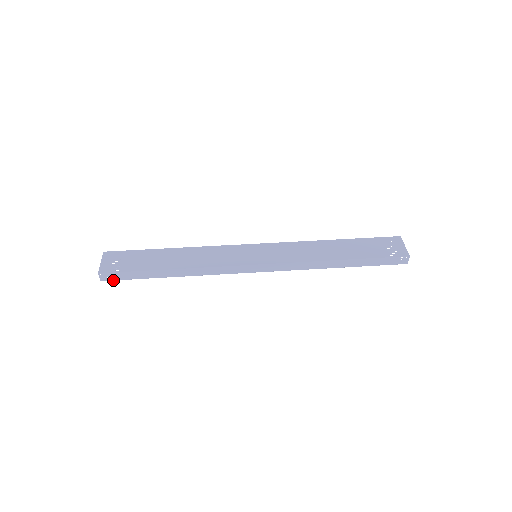
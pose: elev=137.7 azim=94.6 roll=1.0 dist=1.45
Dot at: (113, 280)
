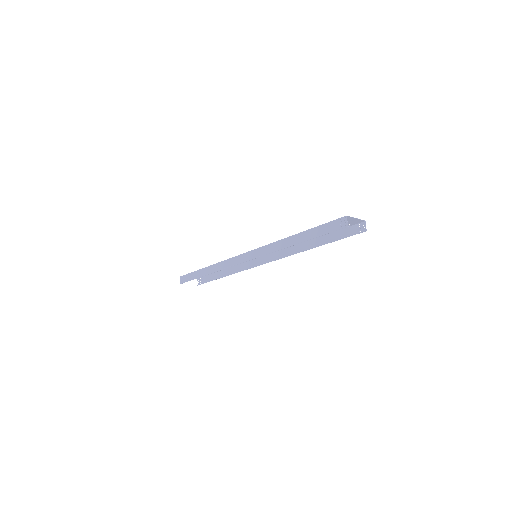
Dot at: occluded
